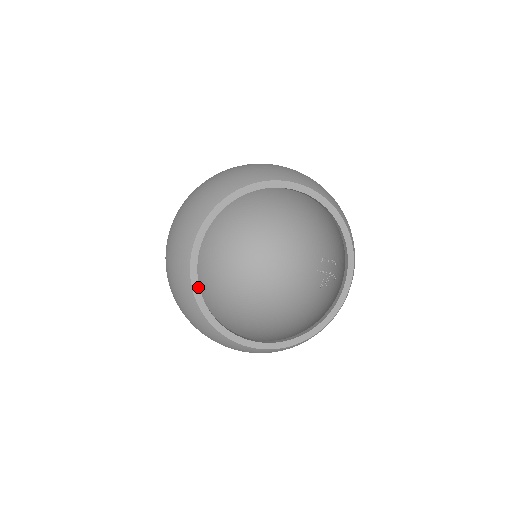
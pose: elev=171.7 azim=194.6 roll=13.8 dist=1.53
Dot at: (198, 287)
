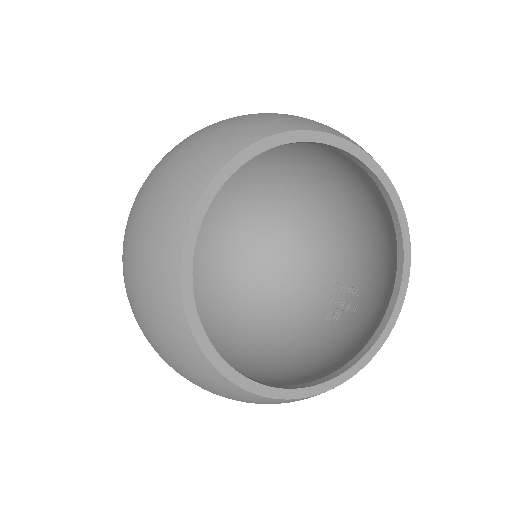
Dot at: (190, 270)
